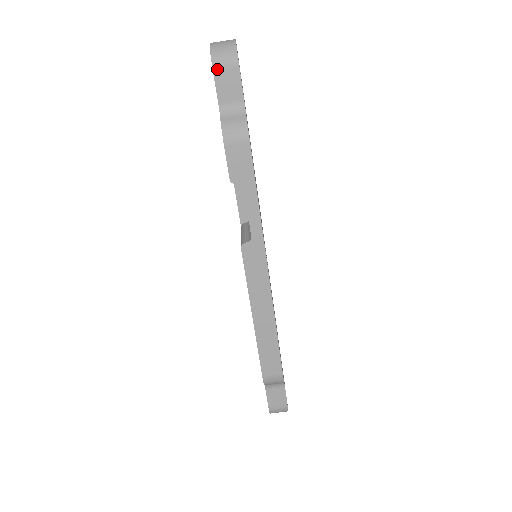
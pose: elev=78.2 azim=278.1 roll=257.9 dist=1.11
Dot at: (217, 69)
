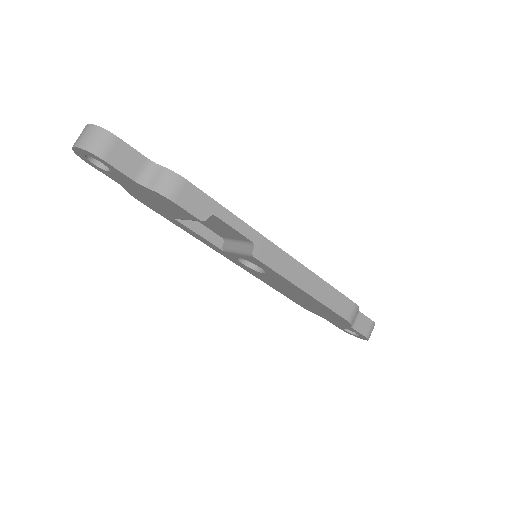
Dot at: (106, 157)
